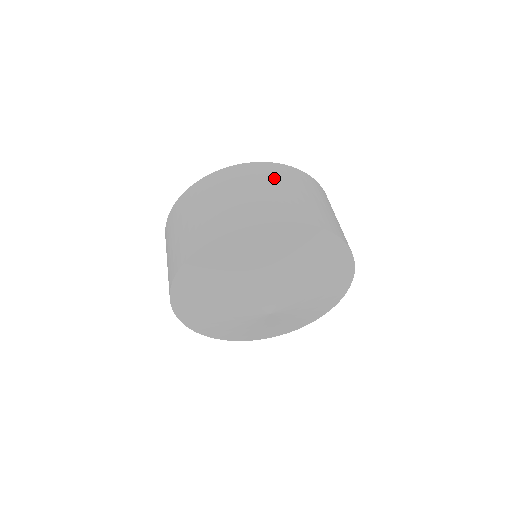
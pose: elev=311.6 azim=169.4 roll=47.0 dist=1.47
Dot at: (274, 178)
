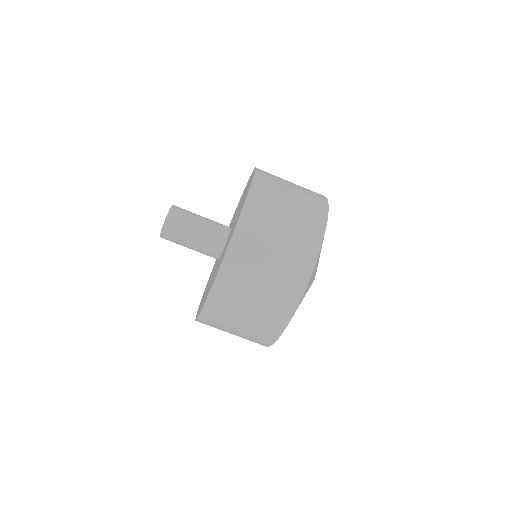
Dot at: (230, 308)
